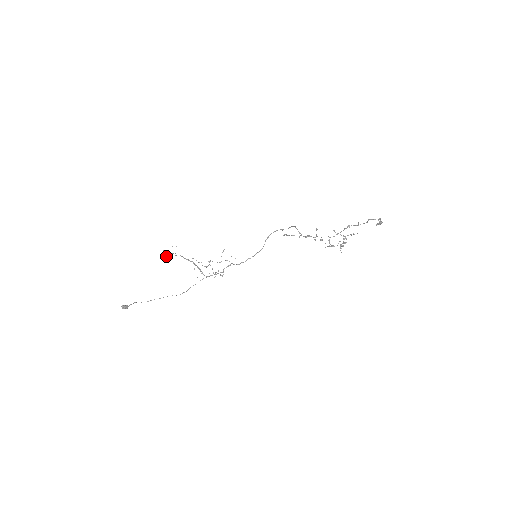
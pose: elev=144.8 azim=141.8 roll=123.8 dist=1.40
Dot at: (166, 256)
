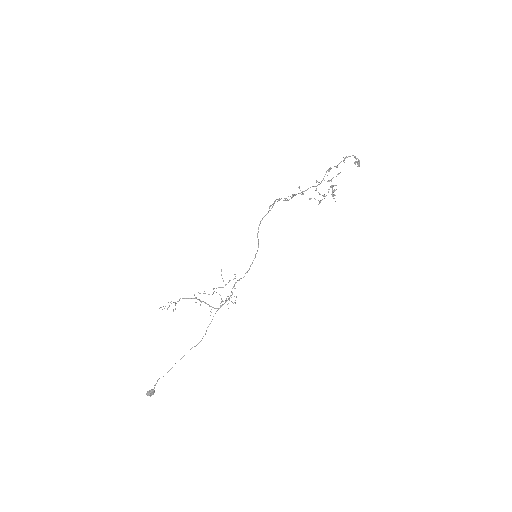
Dot at: occluded
